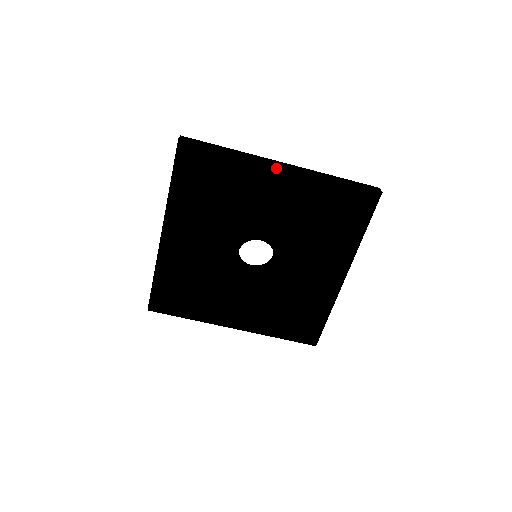
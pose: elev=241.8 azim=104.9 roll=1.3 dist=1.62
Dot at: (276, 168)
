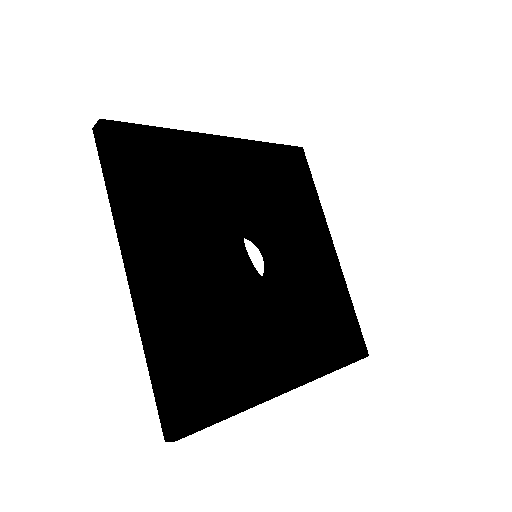
Dot at: (330, 241)
